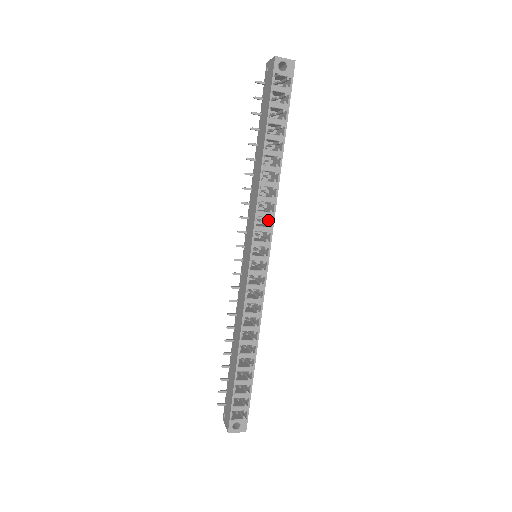
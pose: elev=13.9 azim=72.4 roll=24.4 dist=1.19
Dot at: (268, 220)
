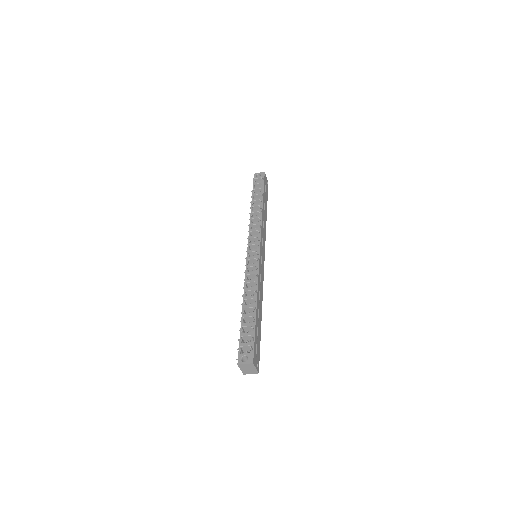
Dot at: (262, 237)
